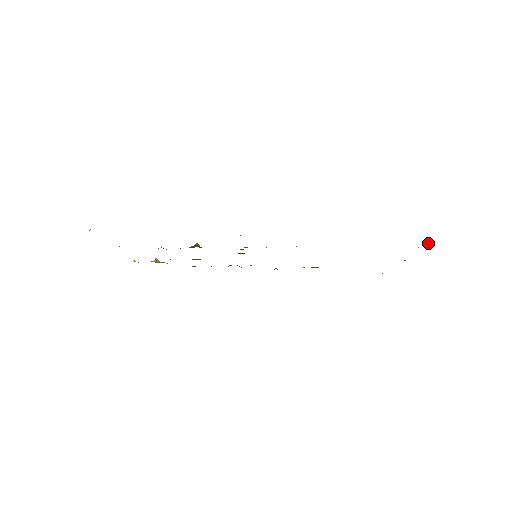
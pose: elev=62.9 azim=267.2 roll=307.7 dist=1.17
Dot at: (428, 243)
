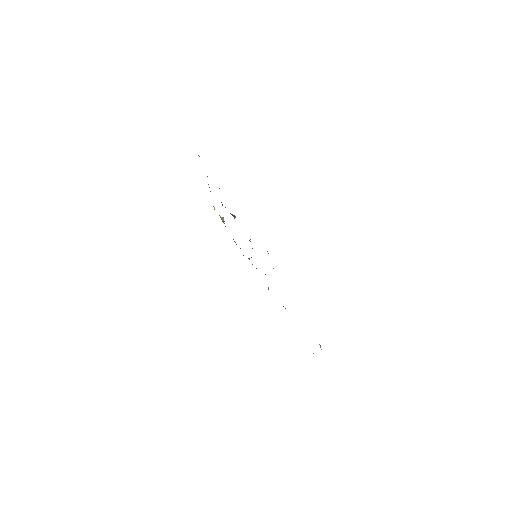
Dot at: occluded
